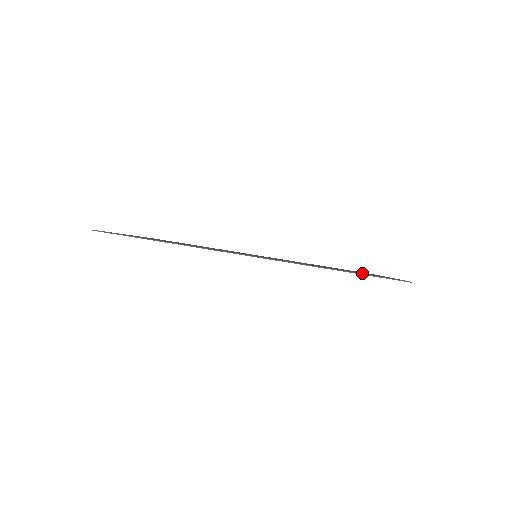
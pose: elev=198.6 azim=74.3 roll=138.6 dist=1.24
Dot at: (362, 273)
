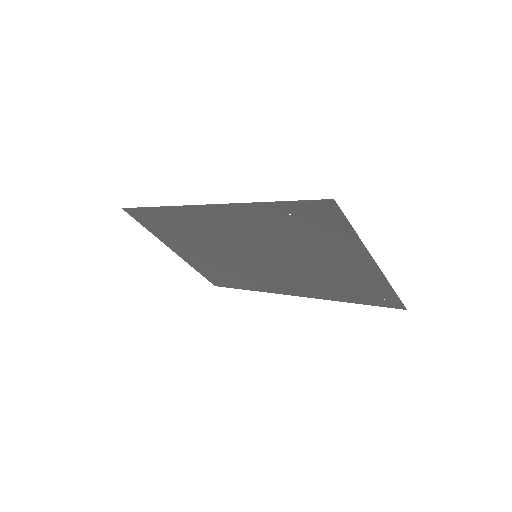
Dot at: (315, 226)
